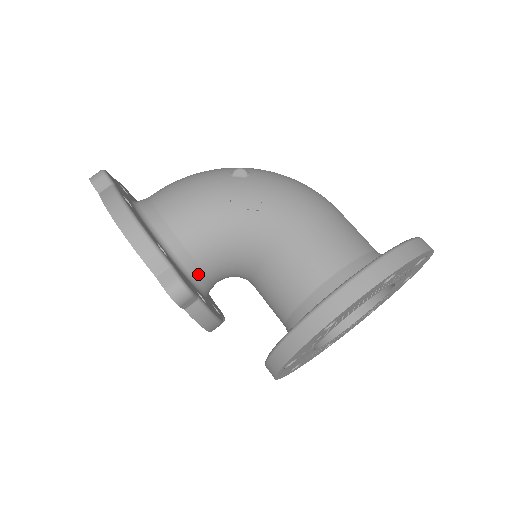
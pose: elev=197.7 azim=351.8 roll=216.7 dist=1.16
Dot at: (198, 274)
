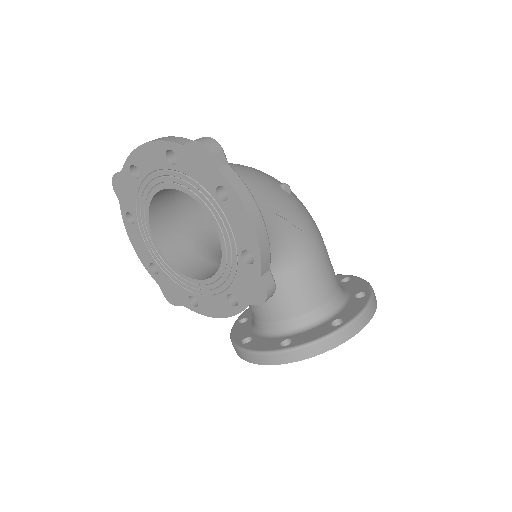
Dot at: occluded
